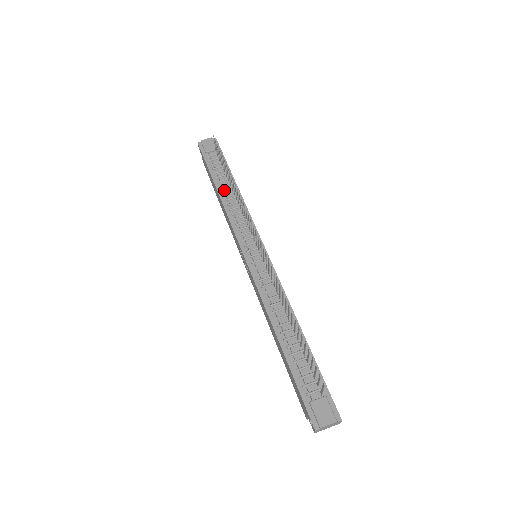
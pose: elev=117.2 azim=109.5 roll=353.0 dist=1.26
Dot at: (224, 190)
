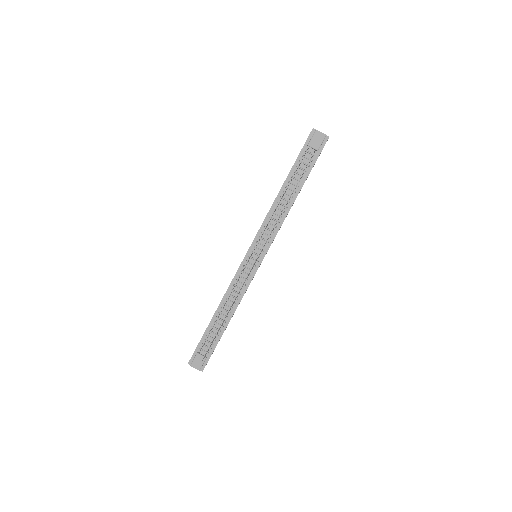
Dot at: (285, 193)
